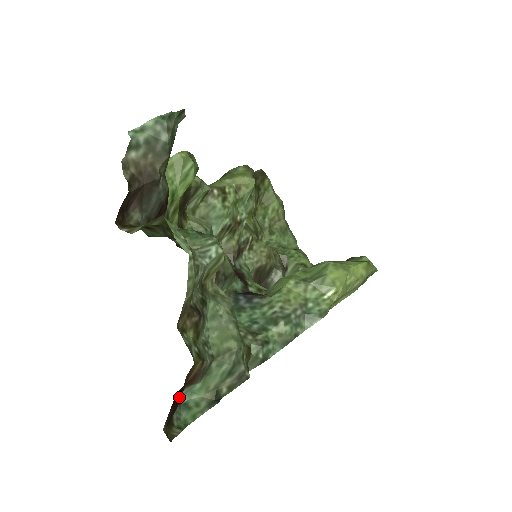
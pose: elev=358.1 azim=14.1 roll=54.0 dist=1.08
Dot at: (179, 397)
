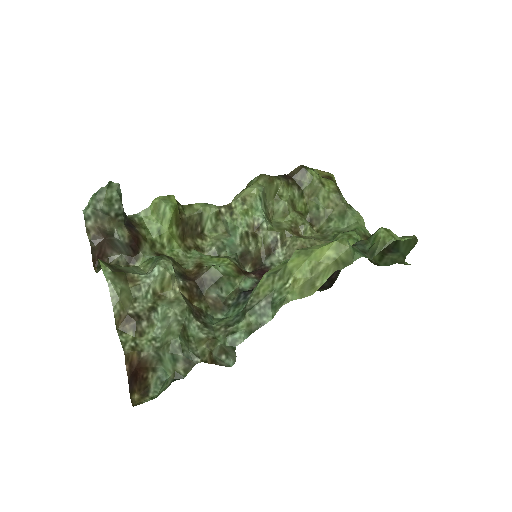
Dot at: (132, 376)
